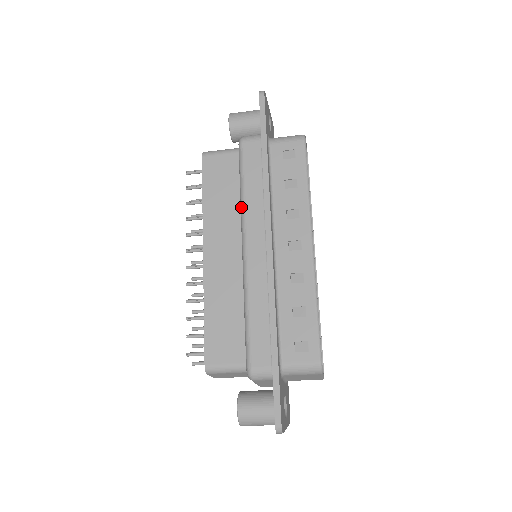
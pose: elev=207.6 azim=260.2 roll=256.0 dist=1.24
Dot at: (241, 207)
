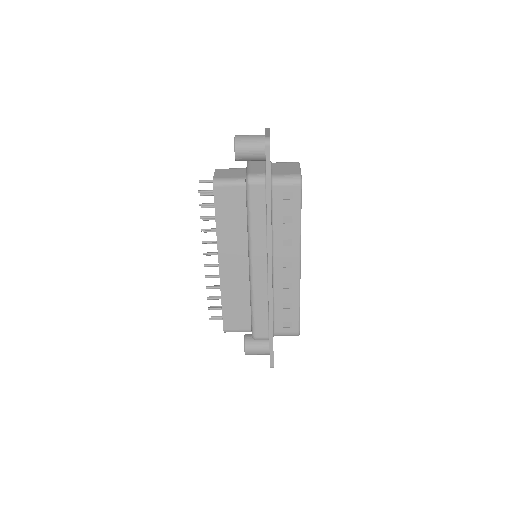
Dot at: (248, 236)
